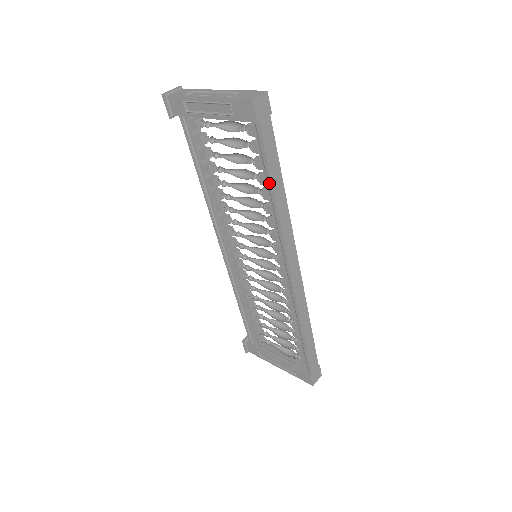
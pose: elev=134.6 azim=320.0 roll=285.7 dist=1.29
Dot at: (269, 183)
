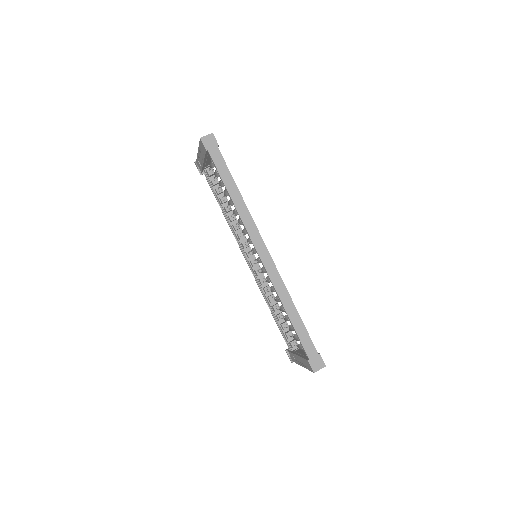
Dot at: occluded
